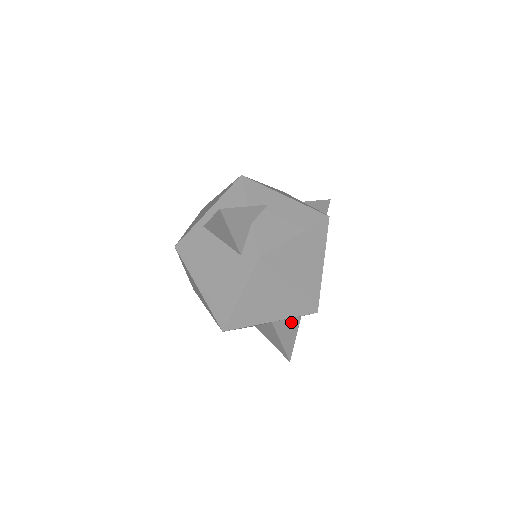
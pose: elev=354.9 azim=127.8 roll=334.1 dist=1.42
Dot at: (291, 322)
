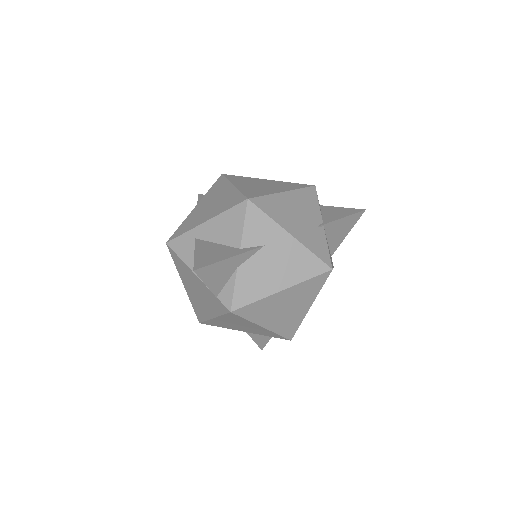
Dot at: occluded
